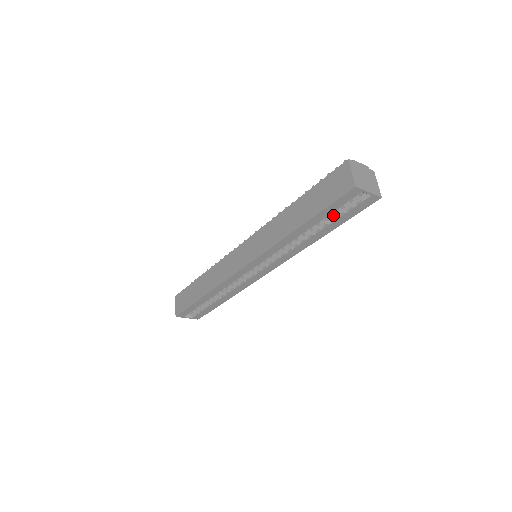
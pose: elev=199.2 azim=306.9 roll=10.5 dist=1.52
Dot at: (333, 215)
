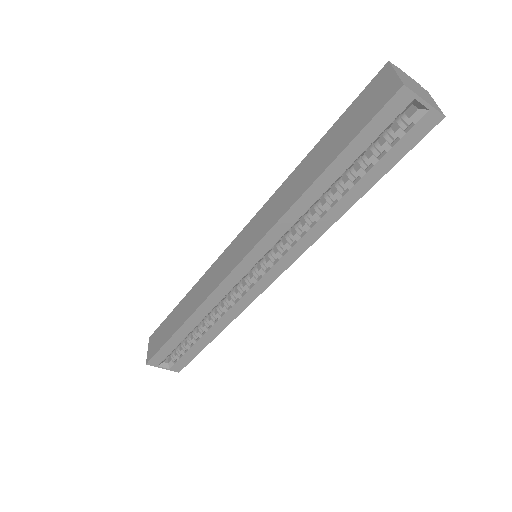
Dot at: (368, 159)
